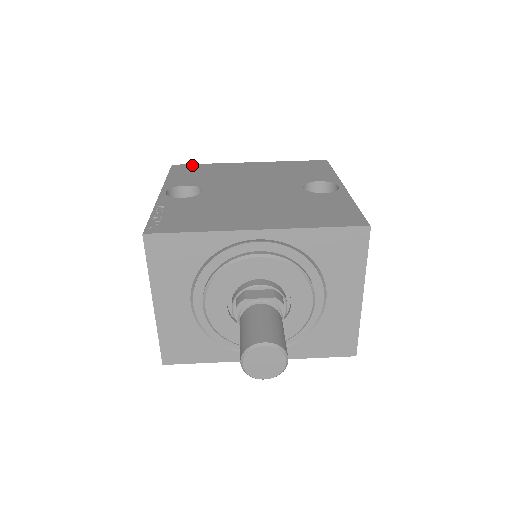
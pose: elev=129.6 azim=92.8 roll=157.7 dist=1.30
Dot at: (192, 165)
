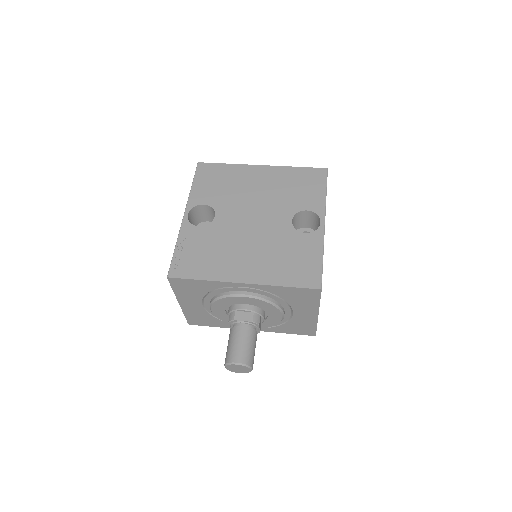
Dot at: (214, 165)
